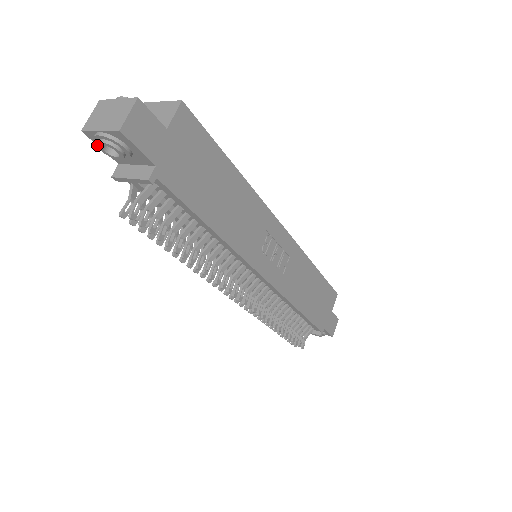
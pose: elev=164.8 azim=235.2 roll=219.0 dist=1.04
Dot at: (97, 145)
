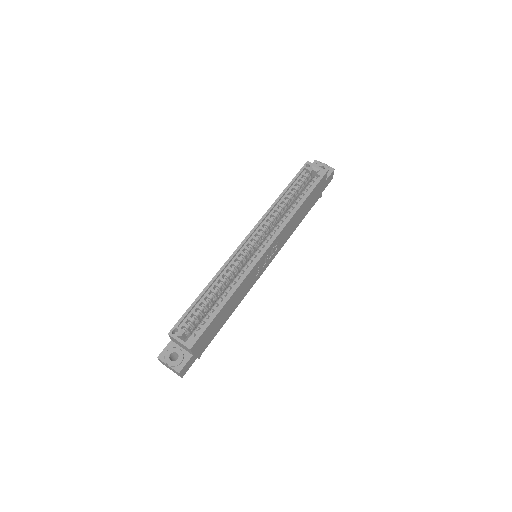
Dot at: occluded
